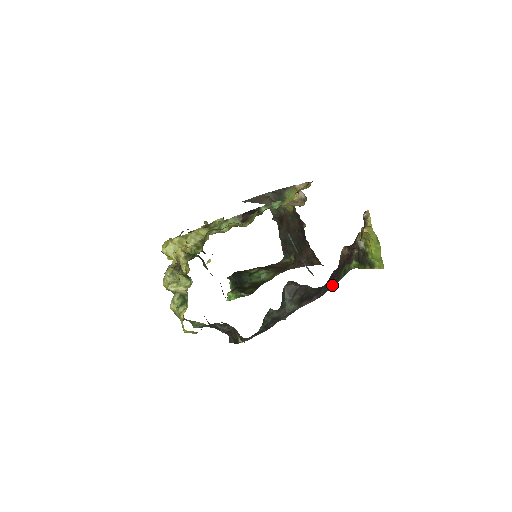
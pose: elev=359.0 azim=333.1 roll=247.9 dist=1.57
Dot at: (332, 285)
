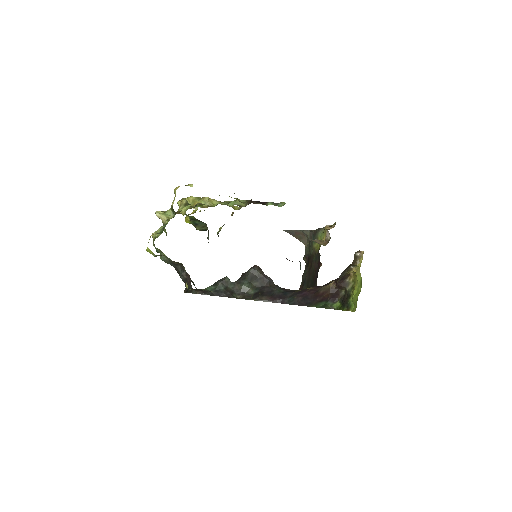
Dot at: (302, 304)
